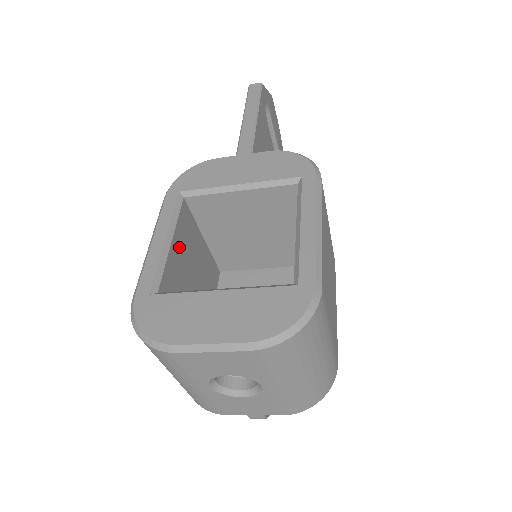
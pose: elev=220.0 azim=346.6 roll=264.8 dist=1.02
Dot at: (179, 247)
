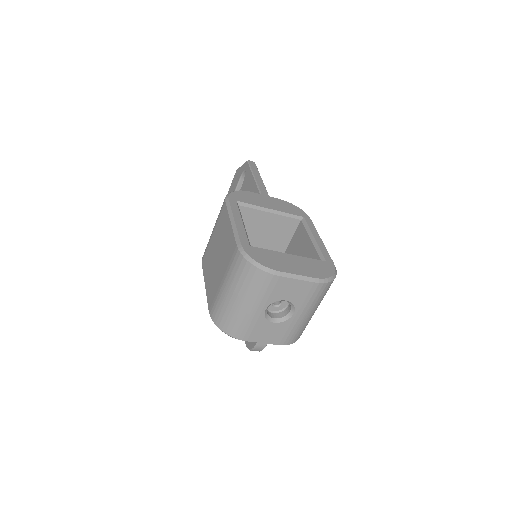
Dot at: occluded
